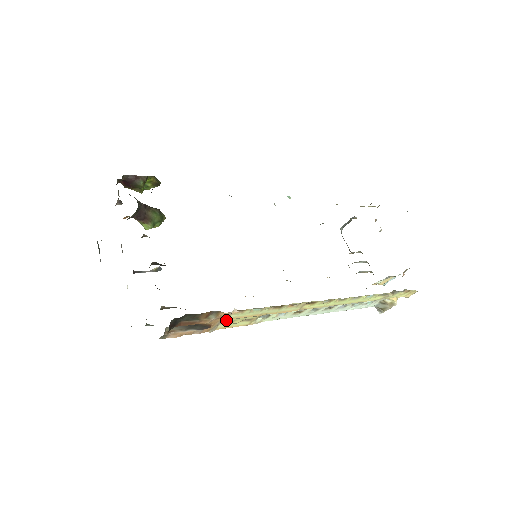
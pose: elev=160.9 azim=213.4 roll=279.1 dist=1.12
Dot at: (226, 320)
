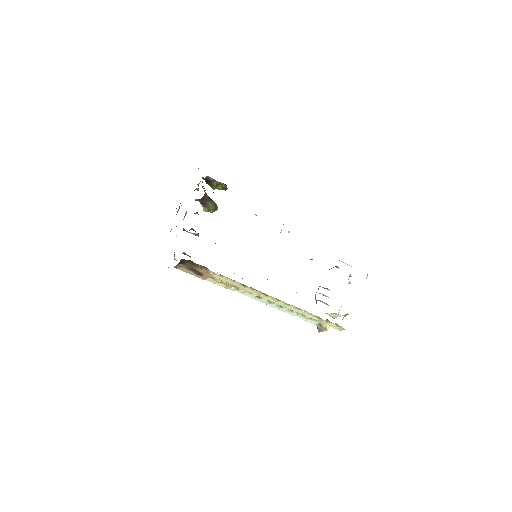
Dot at: (212, 277)
